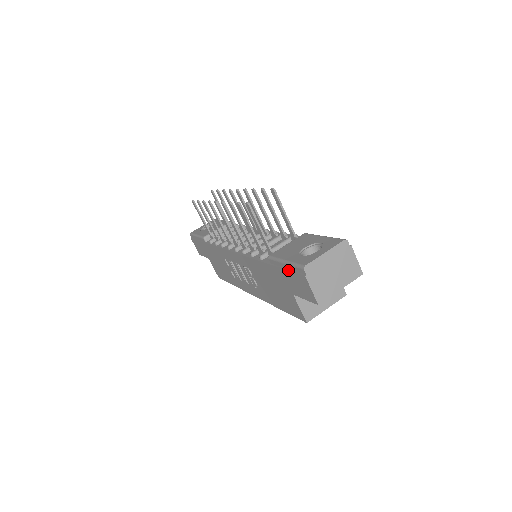
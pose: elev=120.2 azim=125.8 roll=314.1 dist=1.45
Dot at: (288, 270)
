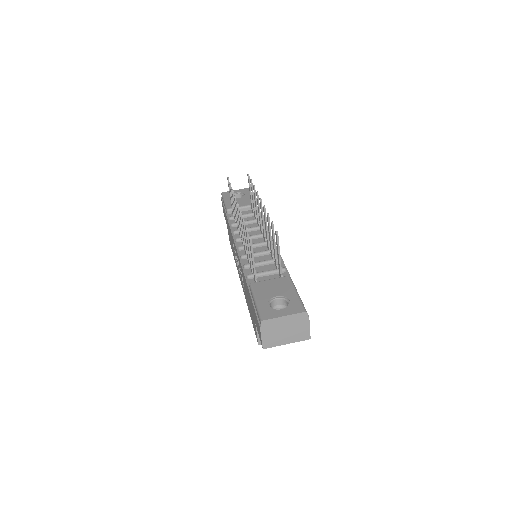
Dot at: (254, 310)
